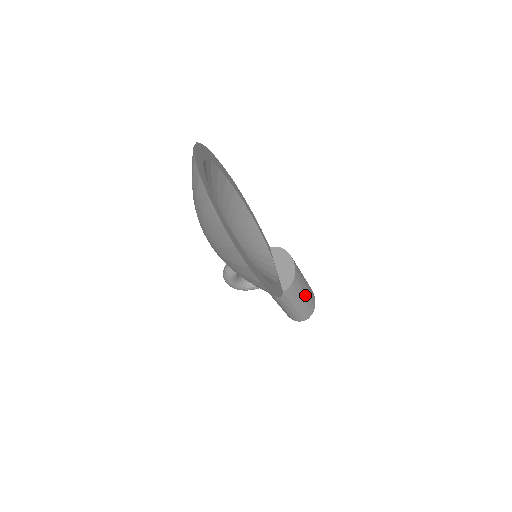
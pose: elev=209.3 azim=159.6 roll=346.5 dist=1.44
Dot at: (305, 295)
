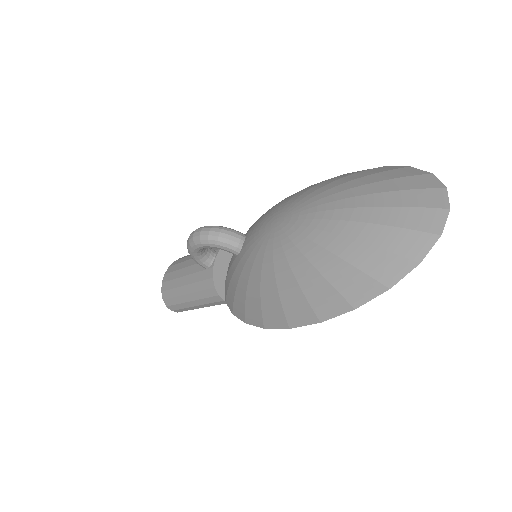
Dot at: occluded
